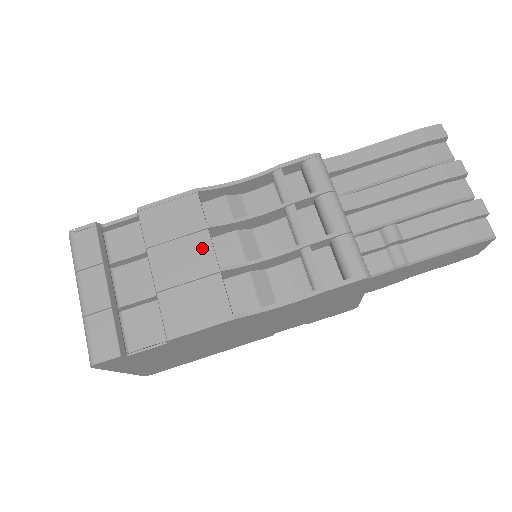
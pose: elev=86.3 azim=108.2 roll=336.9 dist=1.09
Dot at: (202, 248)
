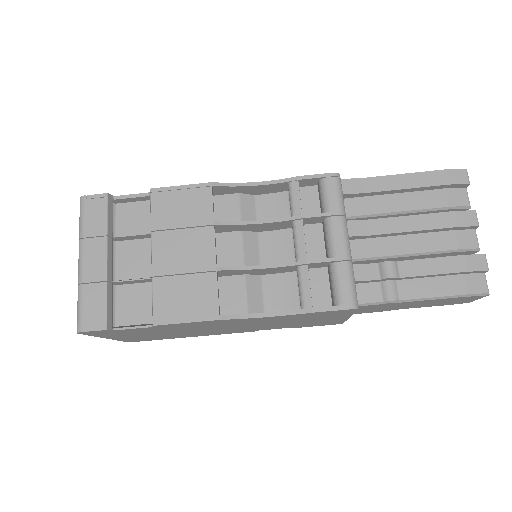
Dot at: (204, 243)
